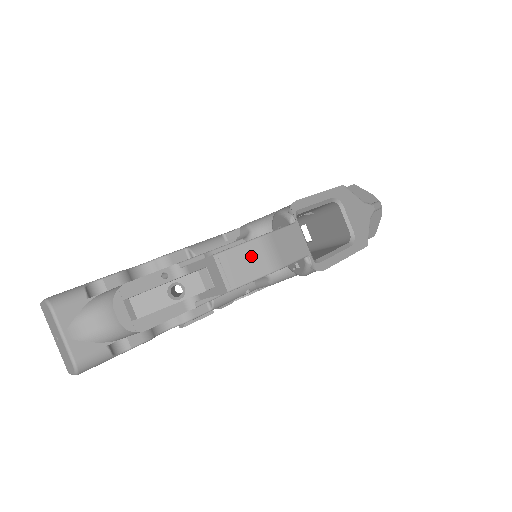
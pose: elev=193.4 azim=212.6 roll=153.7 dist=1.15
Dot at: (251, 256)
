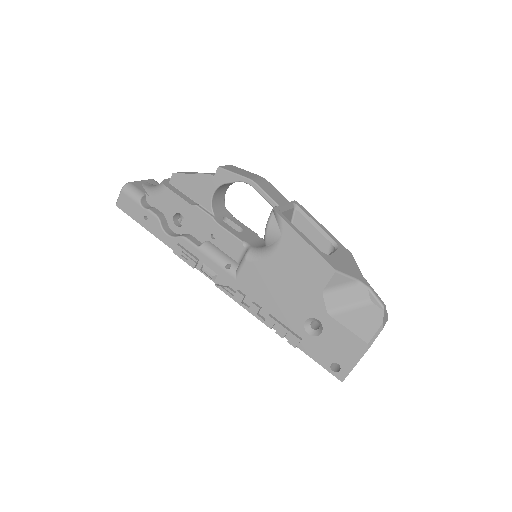
Dot at: (247, 173)
